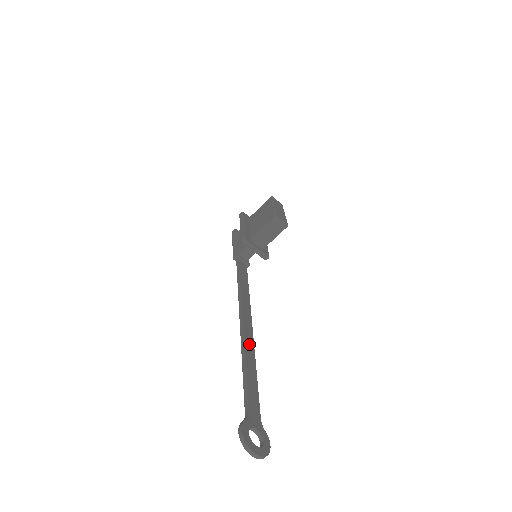
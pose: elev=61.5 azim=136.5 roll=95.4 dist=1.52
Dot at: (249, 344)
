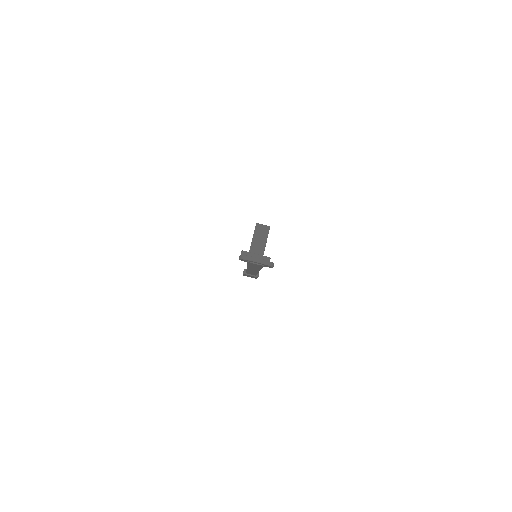
Dot at: occluded
